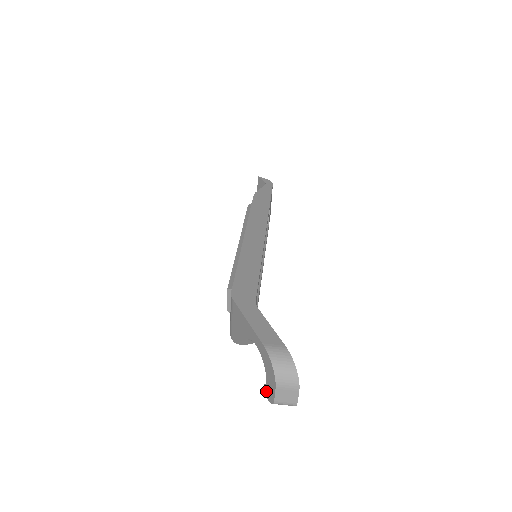
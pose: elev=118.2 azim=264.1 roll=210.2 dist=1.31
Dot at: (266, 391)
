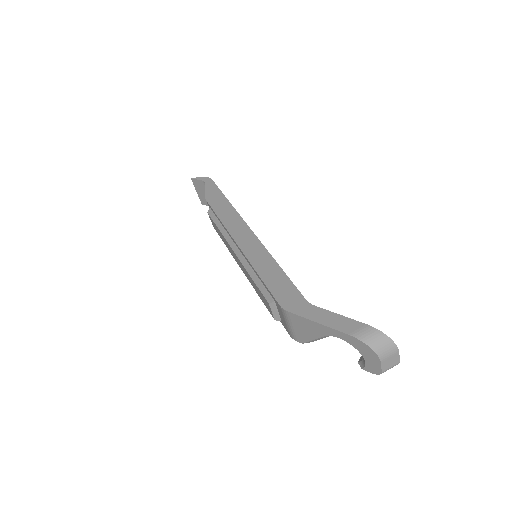
Dot at: (367, 368)
